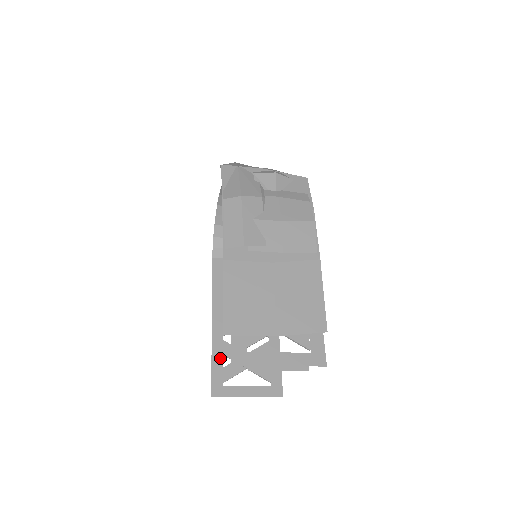
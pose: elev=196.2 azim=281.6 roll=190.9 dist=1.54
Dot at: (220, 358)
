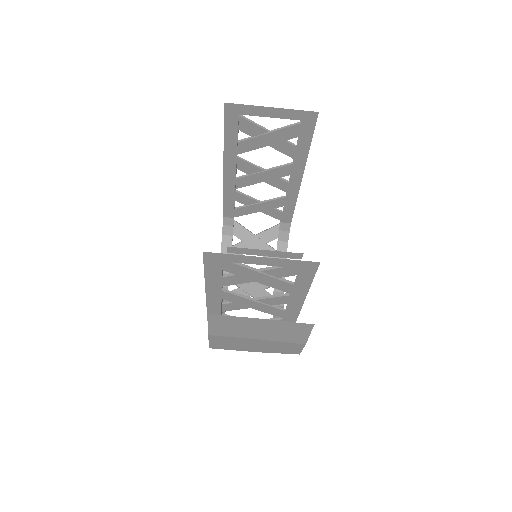
Dot at: occluded
